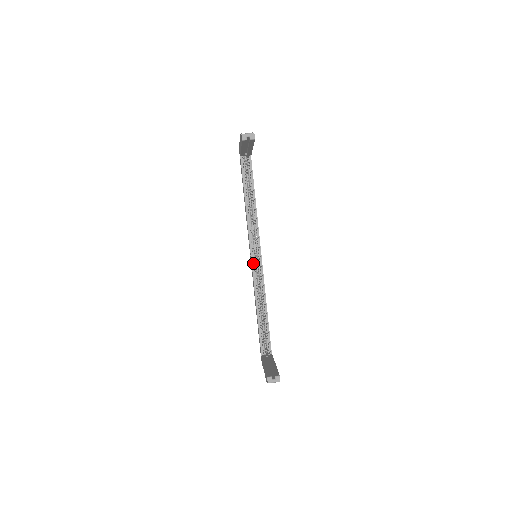
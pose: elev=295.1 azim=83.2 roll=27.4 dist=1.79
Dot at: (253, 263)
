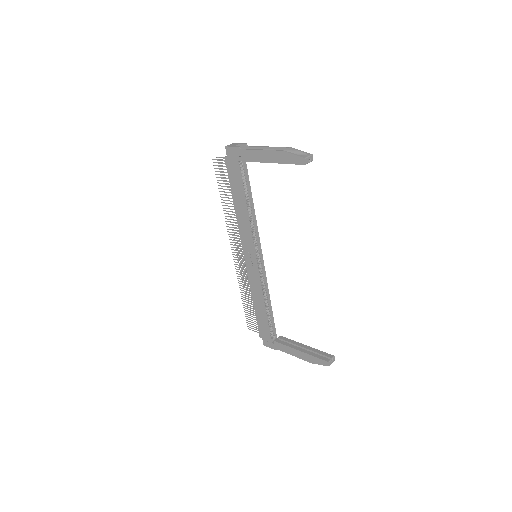
Dot at: (257, 264)
